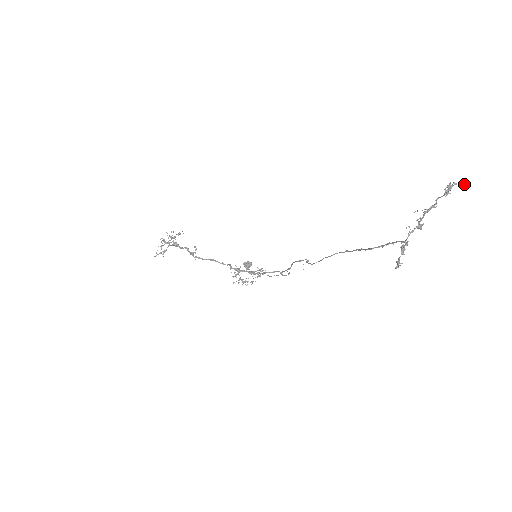
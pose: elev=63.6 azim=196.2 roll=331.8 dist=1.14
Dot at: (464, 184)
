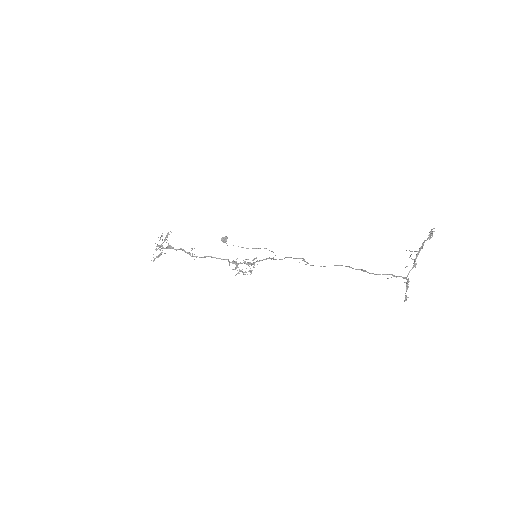
Dot at: occluded
